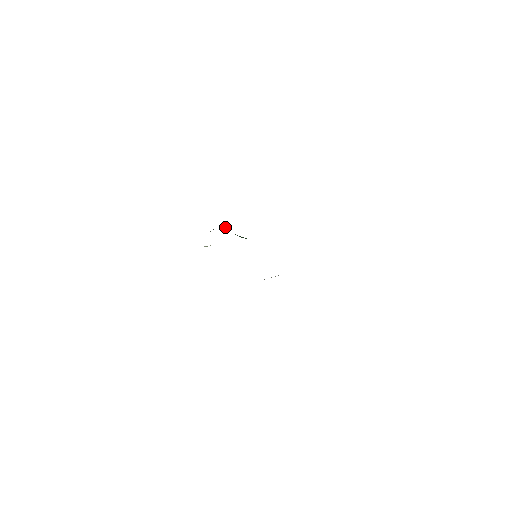
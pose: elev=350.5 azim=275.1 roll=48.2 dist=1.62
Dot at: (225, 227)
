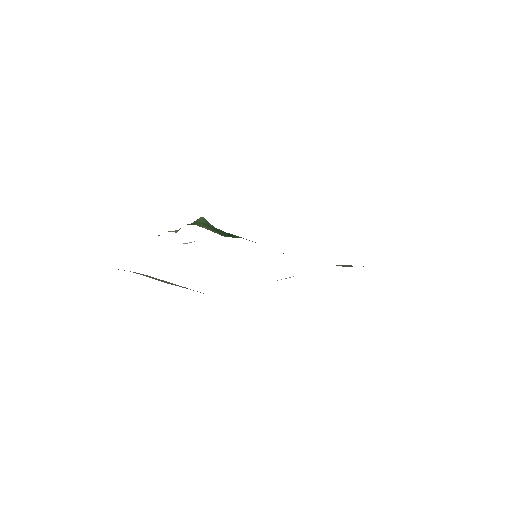
Dot at: (200, 221)
